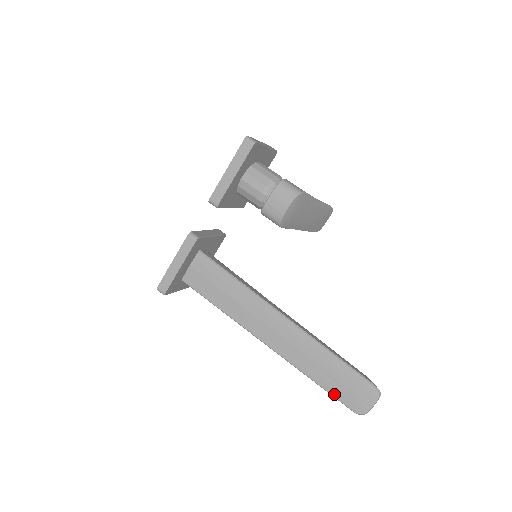
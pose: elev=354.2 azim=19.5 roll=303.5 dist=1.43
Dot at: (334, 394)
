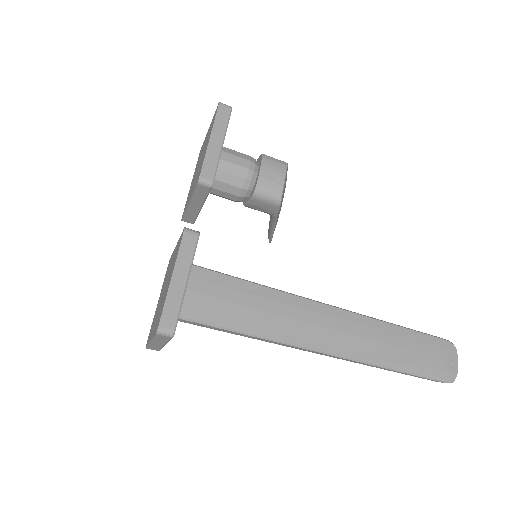
Dot at: (422, 372)
